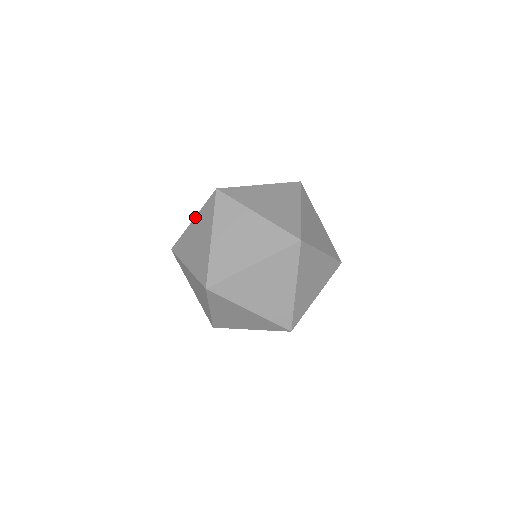
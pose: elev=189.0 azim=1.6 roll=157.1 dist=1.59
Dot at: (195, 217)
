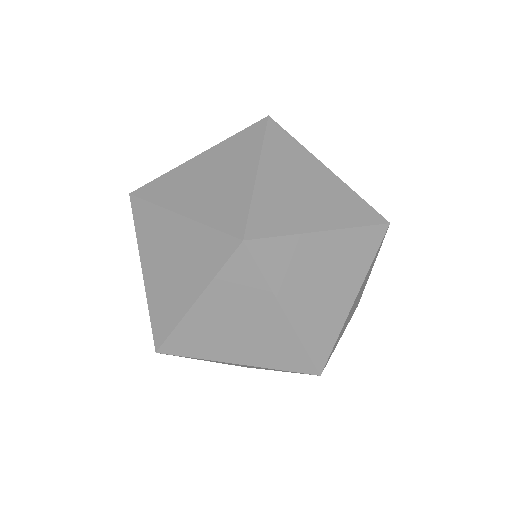
Dot at: (140, 261)
